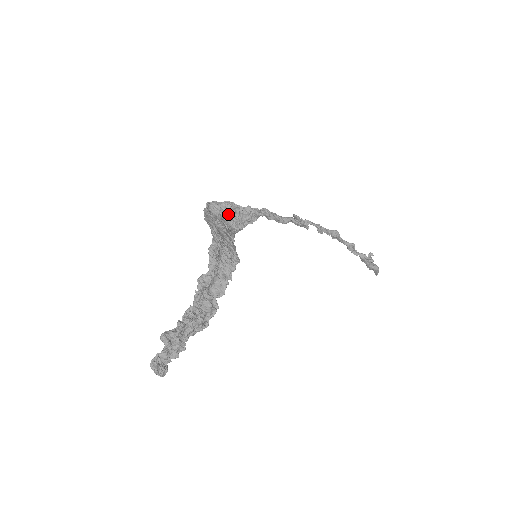
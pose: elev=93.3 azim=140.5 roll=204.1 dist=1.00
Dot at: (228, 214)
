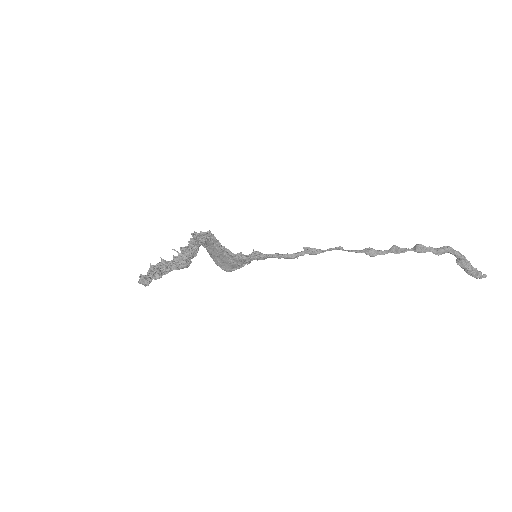
Dot at: occluded
